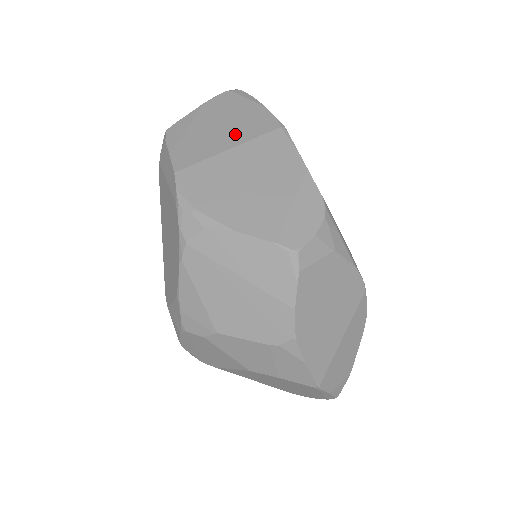
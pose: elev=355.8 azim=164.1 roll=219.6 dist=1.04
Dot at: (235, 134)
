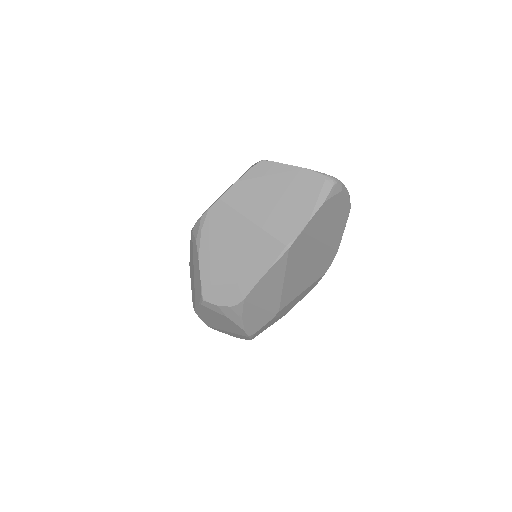
Dot at: (269, 216)
